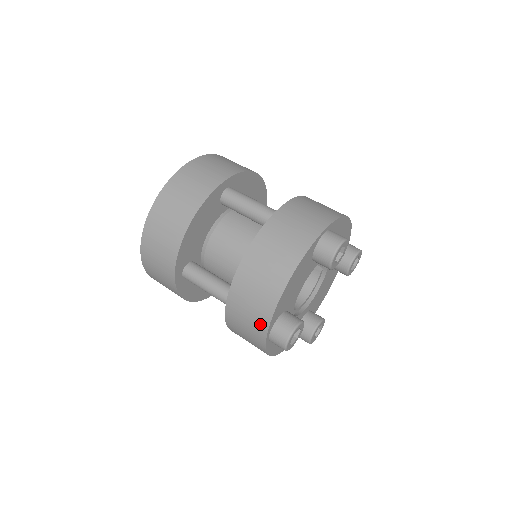
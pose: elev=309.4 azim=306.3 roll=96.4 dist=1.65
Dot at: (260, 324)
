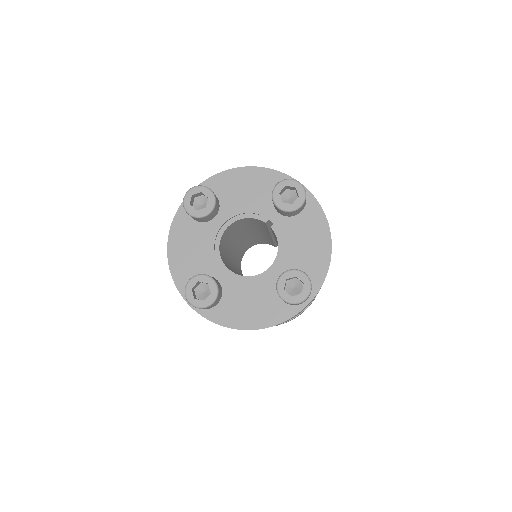
Dot at: occluded
